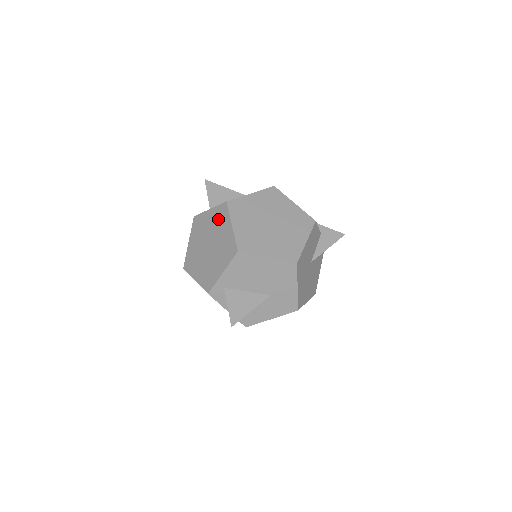
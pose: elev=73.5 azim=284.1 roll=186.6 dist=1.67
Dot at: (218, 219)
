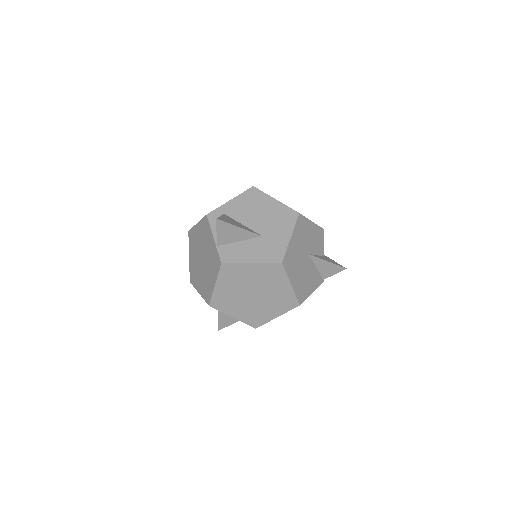
Dot at: occluded
